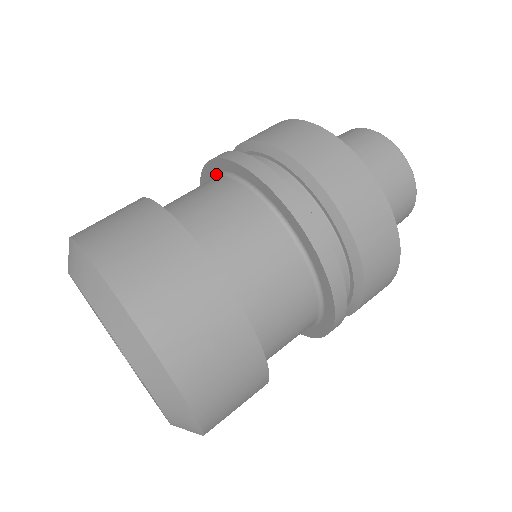
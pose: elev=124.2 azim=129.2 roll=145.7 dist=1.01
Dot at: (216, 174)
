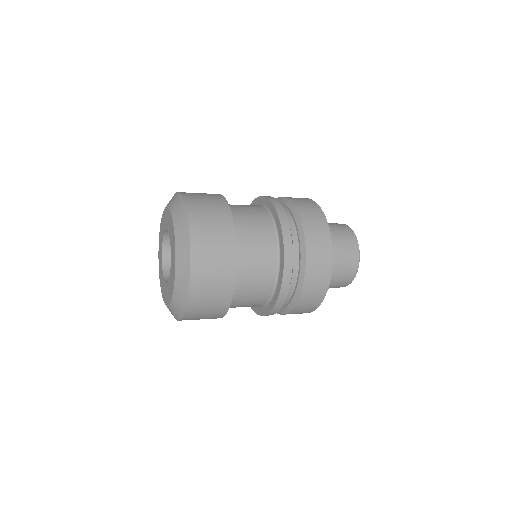
Dot at: occluded
